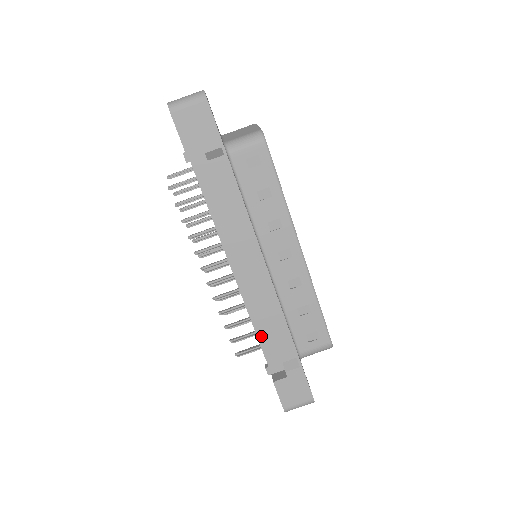
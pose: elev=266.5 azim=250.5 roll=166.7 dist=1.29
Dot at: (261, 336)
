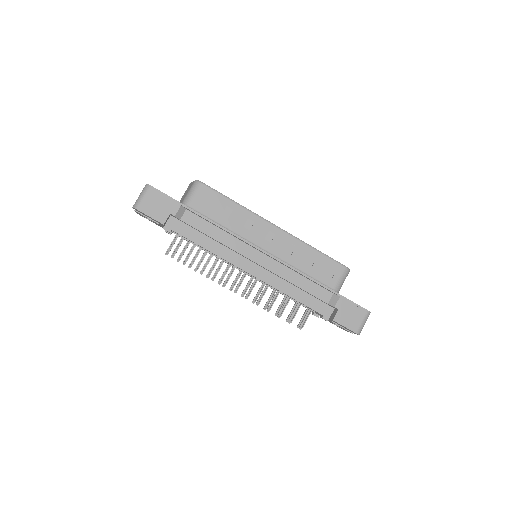
Dot at: (301, 299)
